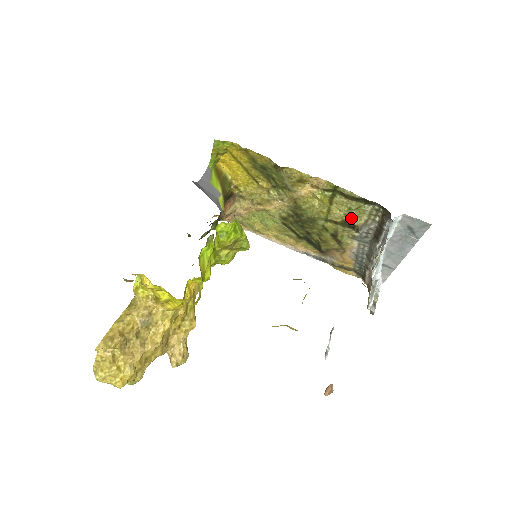
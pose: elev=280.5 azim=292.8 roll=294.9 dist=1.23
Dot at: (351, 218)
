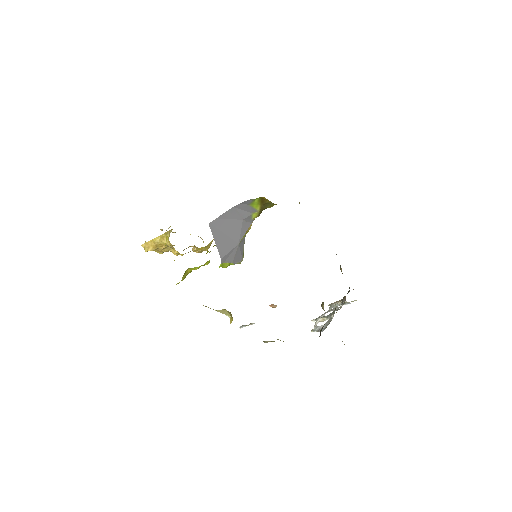
Dot at: occluded
